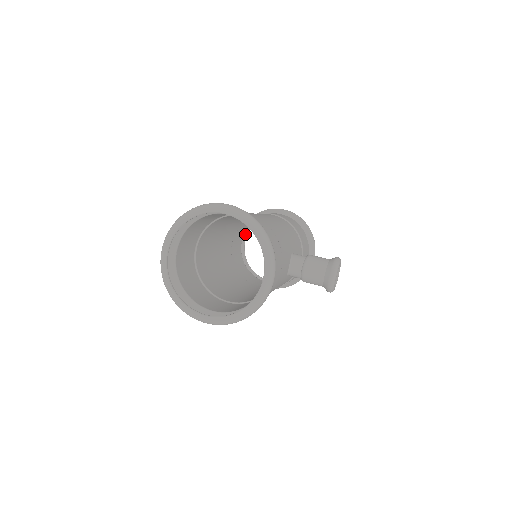
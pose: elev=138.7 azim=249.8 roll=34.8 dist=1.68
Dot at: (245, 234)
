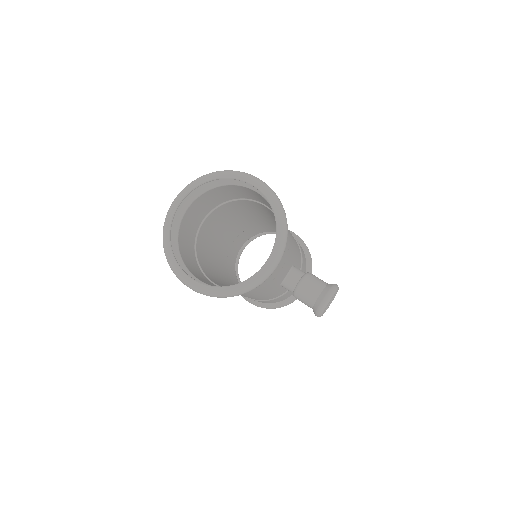
Dot at: (246, 243)
